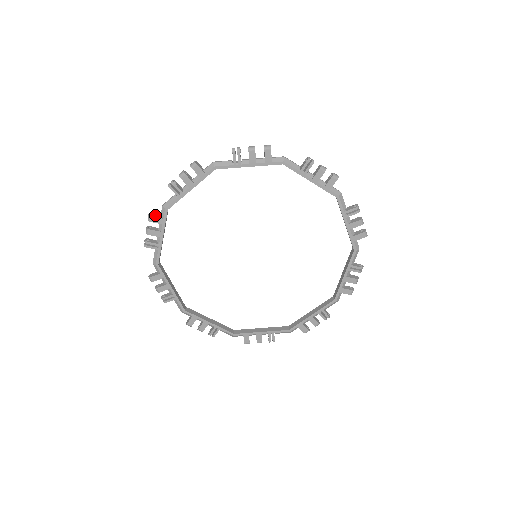
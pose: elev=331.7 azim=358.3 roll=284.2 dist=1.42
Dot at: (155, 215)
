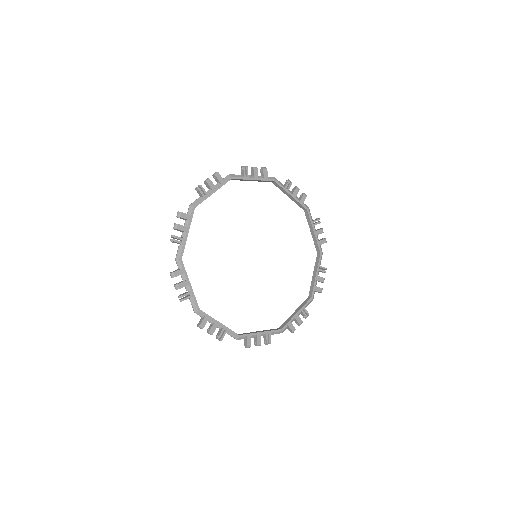
Dot at: (220, 176)
